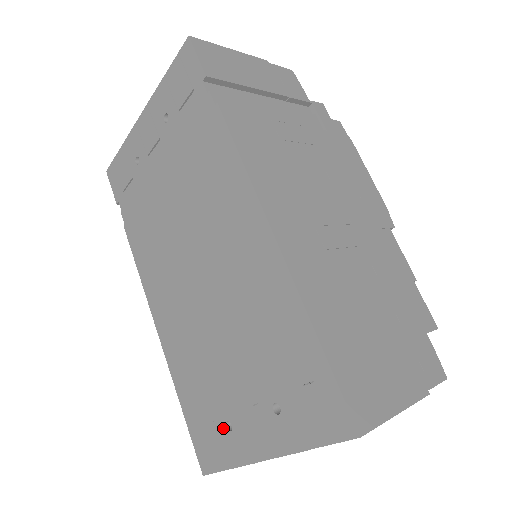
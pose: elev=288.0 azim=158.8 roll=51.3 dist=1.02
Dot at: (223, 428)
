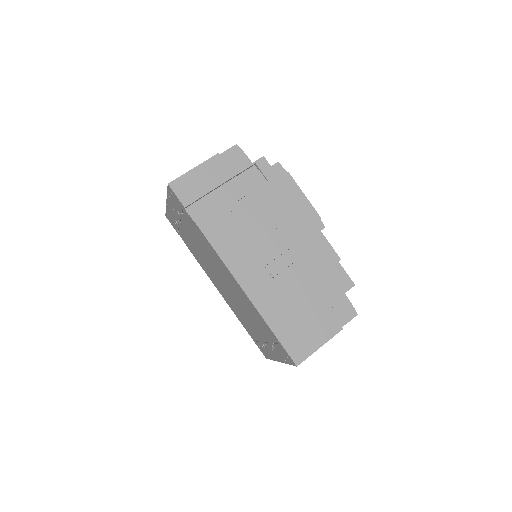
Dot at: (263, 346)
